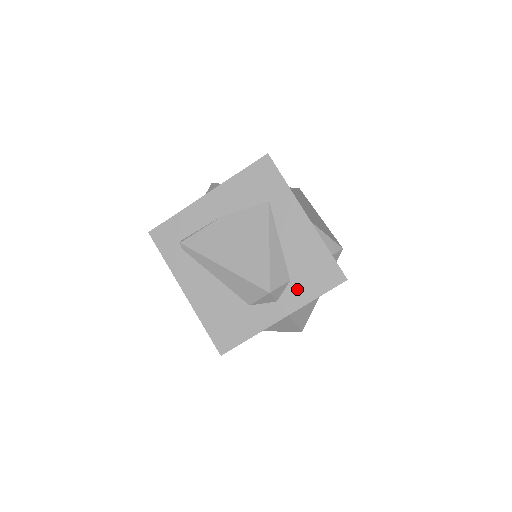
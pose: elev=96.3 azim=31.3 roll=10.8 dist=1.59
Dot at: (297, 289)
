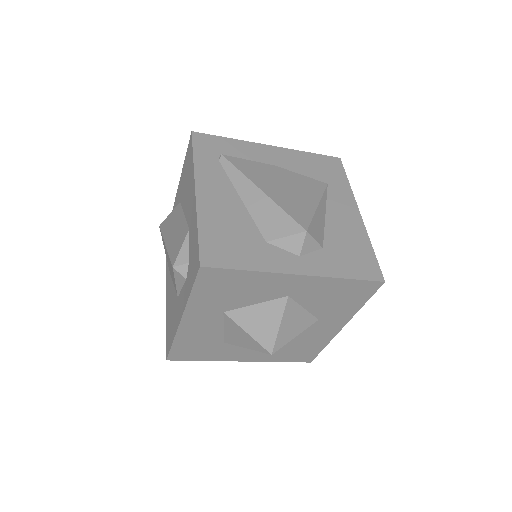
Dot at: (327, 259)
